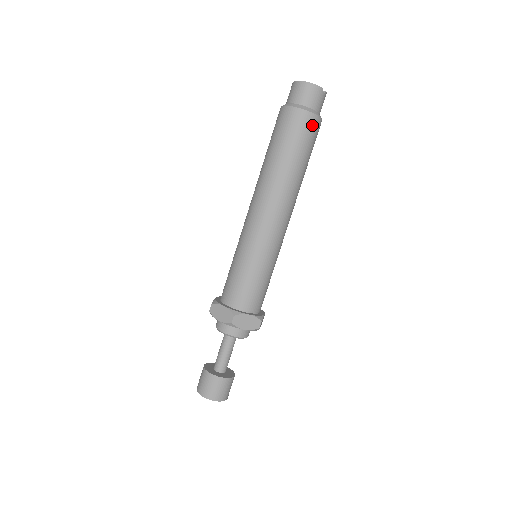
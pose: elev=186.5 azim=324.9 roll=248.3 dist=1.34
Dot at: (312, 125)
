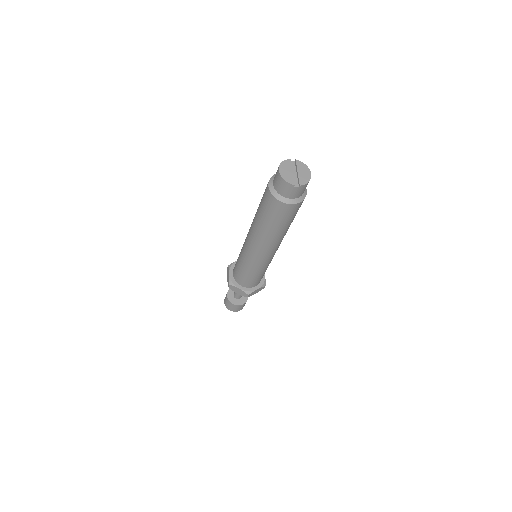
Dot at: (282, 208)
